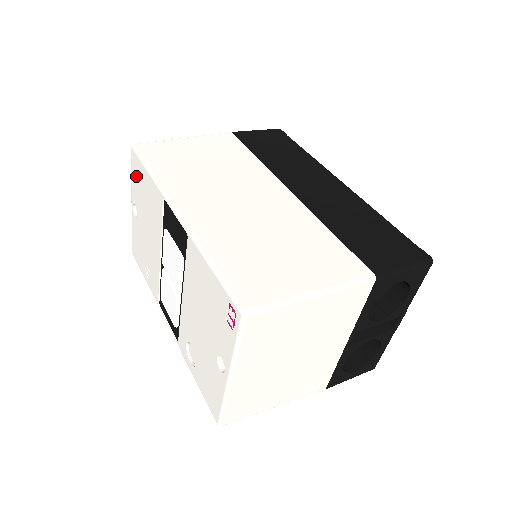
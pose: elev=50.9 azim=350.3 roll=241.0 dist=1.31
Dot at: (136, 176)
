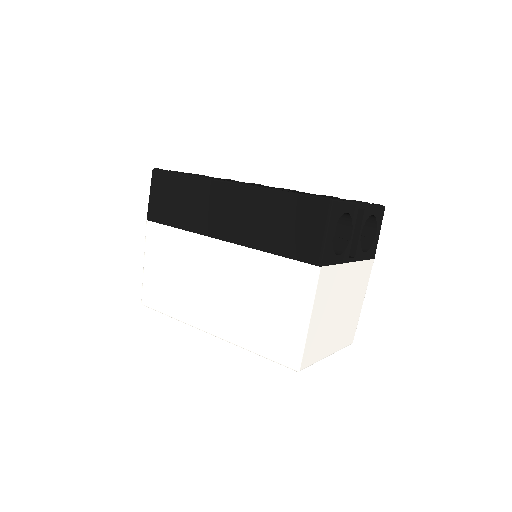
Dot at: occluded
